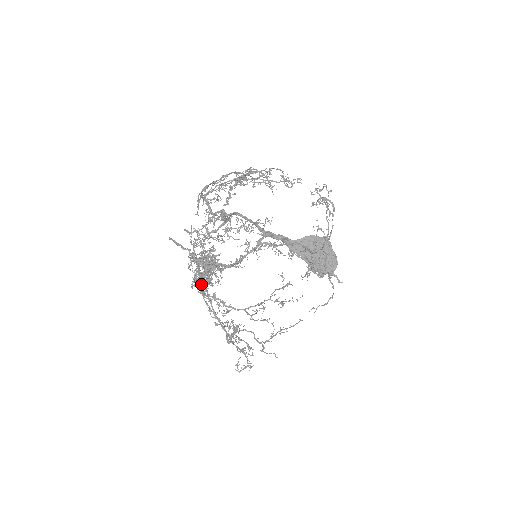
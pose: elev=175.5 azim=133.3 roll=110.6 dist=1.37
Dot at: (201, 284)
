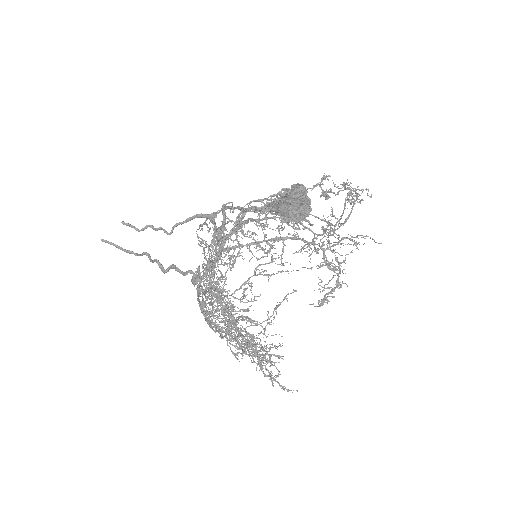
Dot at: (260, 363)
